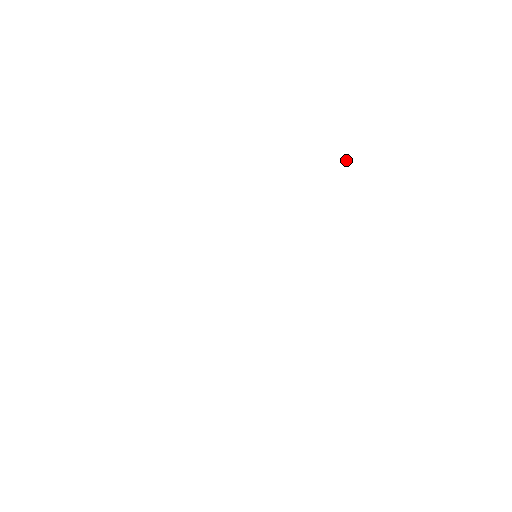
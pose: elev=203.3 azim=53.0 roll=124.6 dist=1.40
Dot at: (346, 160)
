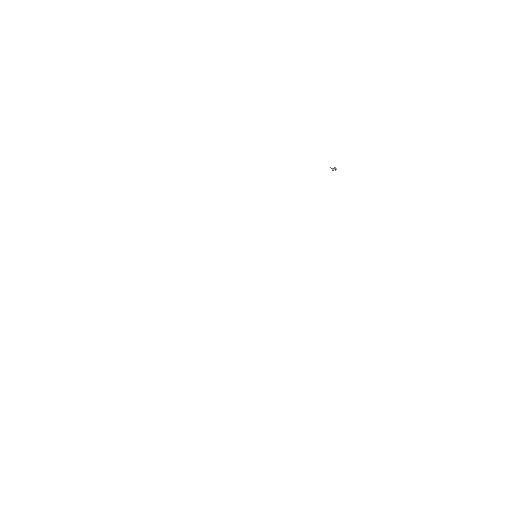
Dot at: (334, 168)
